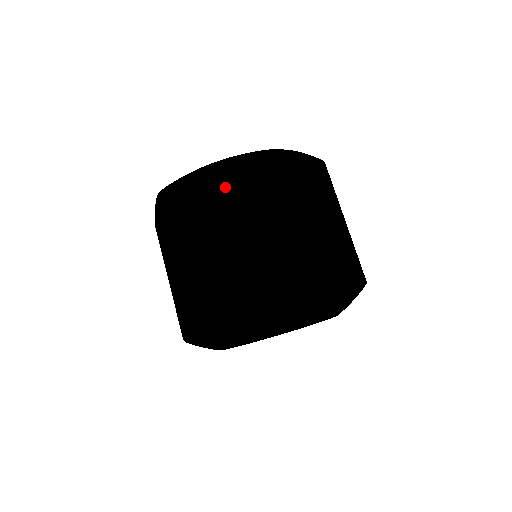
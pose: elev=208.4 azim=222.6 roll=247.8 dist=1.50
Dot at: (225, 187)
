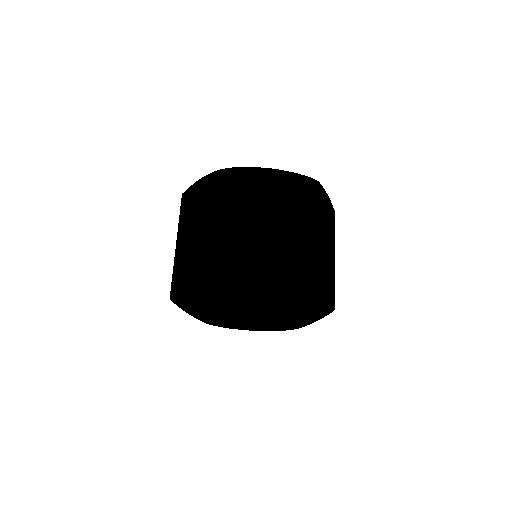
Dot at: (278, 190)
